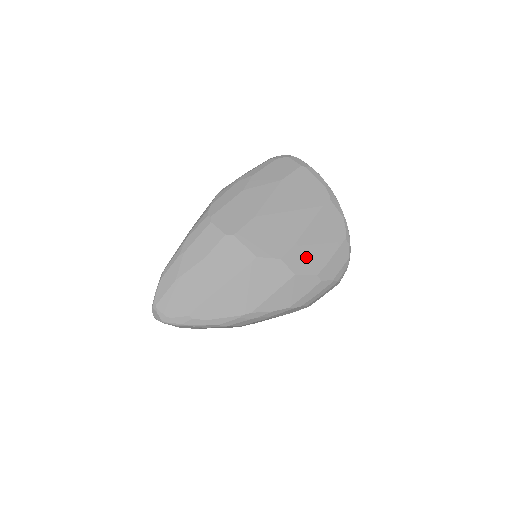
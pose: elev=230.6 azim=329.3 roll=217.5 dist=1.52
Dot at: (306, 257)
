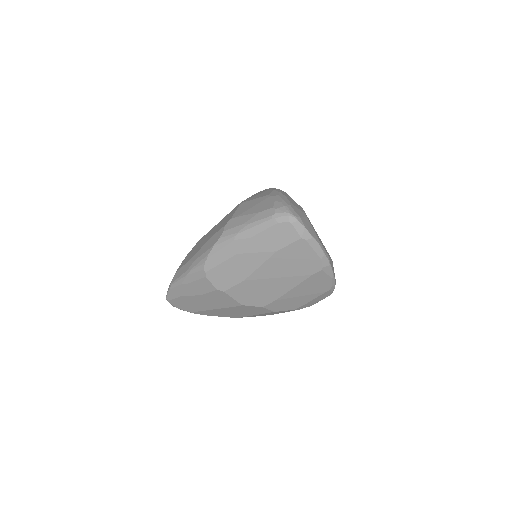
Dot at: (287, 303)
